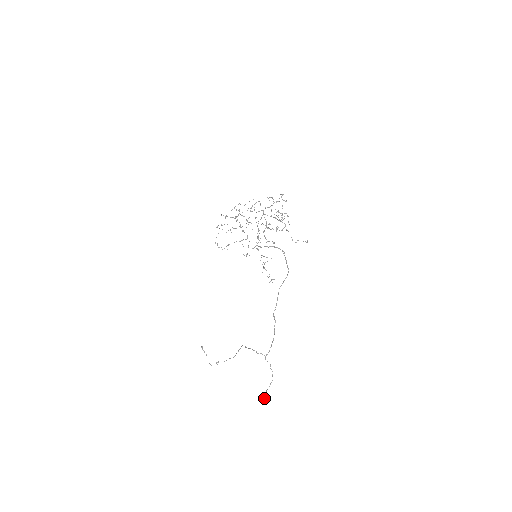
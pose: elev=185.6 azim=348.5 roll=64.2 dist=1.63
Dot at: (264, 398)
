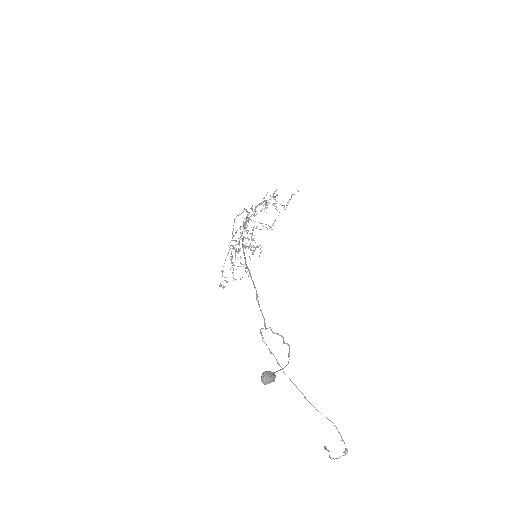
Dot at: (262, 375)
